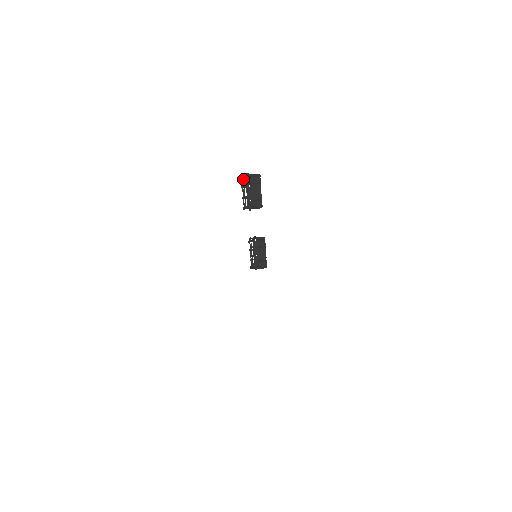
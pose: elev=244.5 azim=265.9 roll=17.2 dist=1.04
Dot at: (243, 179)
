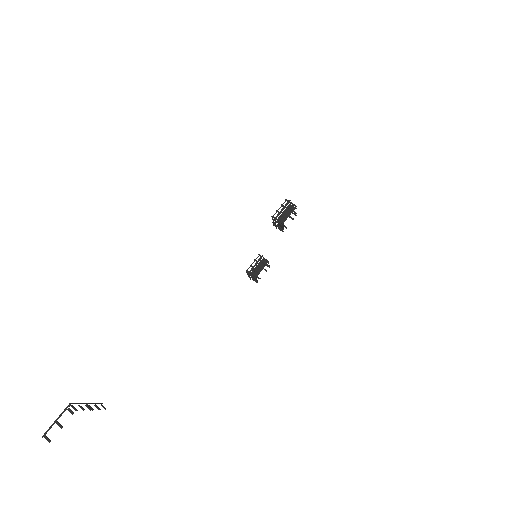
Dot at: occluded
